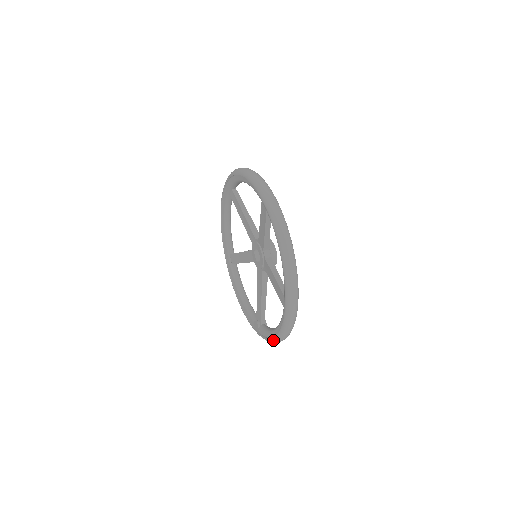
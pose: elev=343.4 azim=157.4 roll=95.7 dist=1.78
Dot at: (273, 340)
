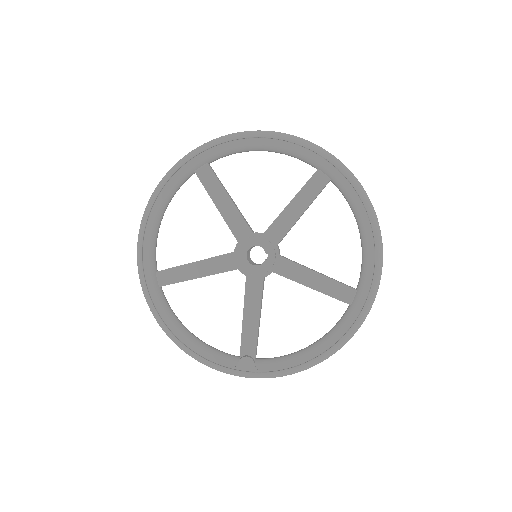
Dot at: (310, 364)
